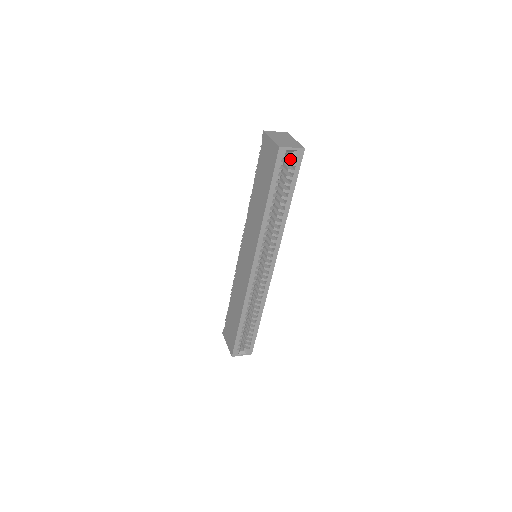
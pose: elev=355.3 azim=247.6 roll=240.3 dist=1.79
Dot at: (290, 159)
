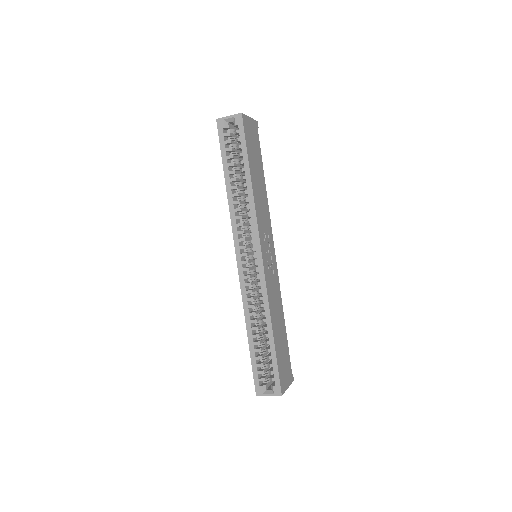
Dot at: occluded
